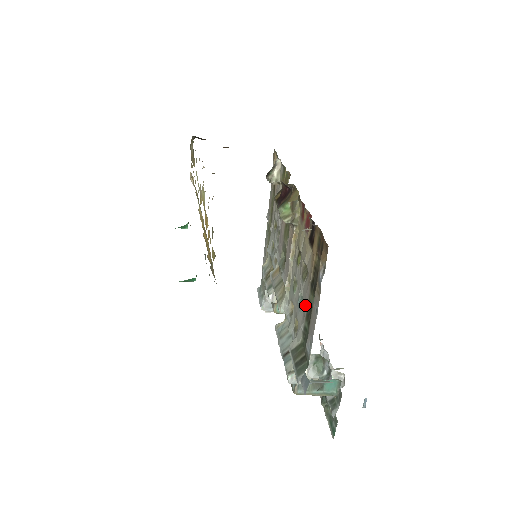
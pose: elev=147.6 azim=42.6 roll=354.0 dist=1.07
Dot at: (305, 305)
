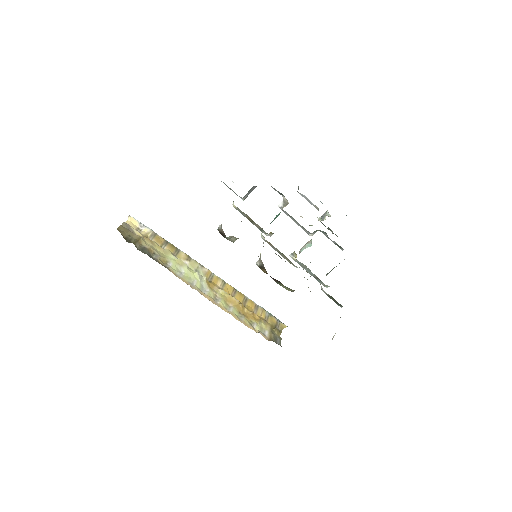
Dot at: occluded
